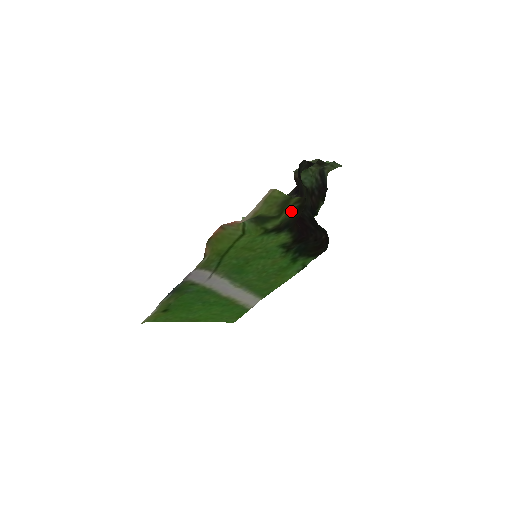
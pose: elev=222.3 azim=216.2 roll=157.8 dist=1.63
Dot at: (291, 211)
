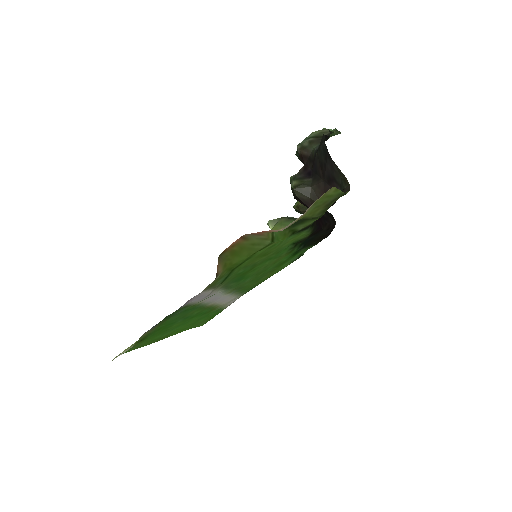
Dot at: occluded
